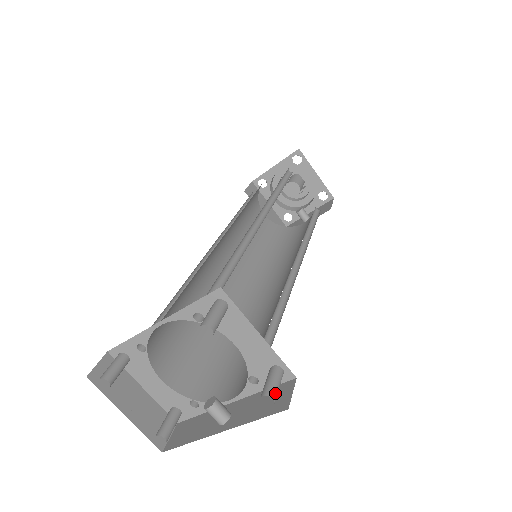
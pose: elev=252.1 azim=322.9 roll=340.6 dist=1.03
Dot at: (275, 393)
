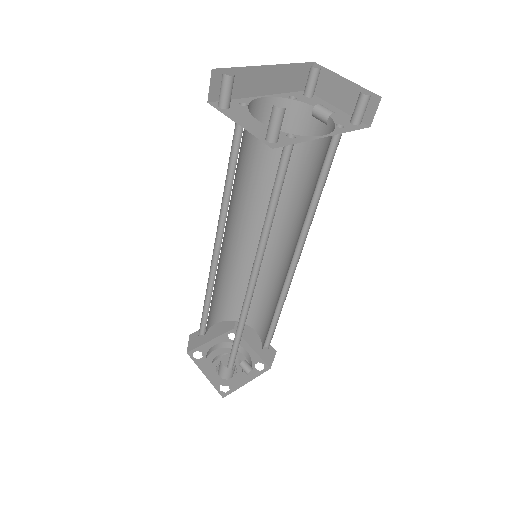
Dot at: (367, 99)
